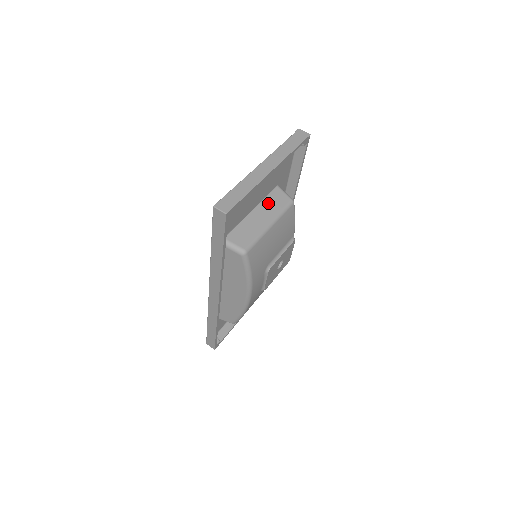
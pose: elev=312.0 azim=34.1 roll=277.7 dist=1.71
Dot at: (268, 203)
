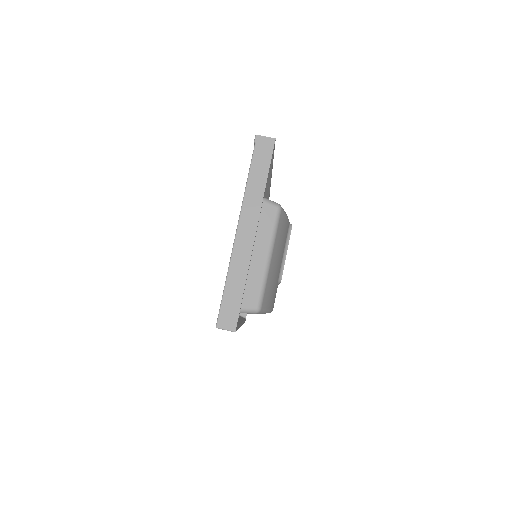
Dot at: occluded
